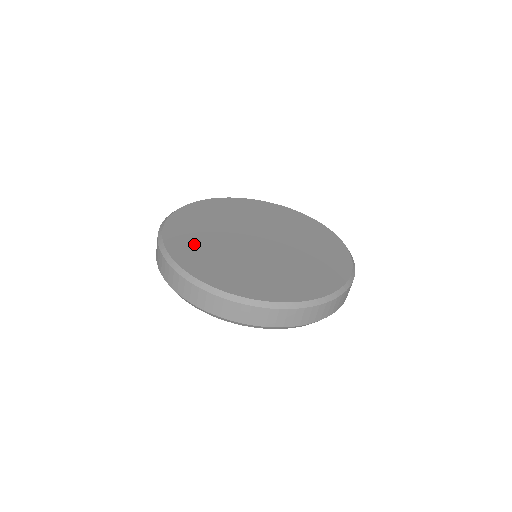
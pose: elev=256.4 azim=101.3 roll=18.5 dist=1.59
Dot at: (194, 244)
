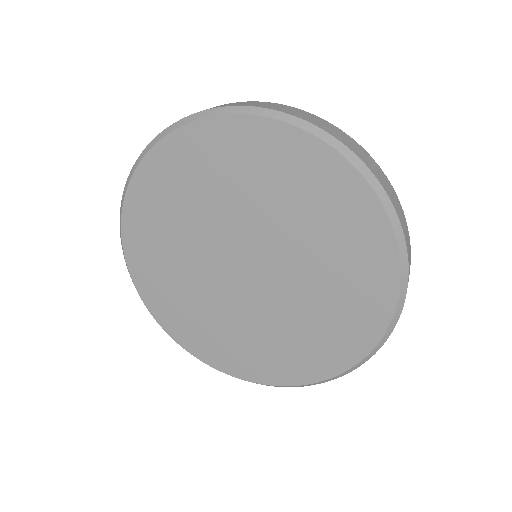
Dot at: (192, 321)
